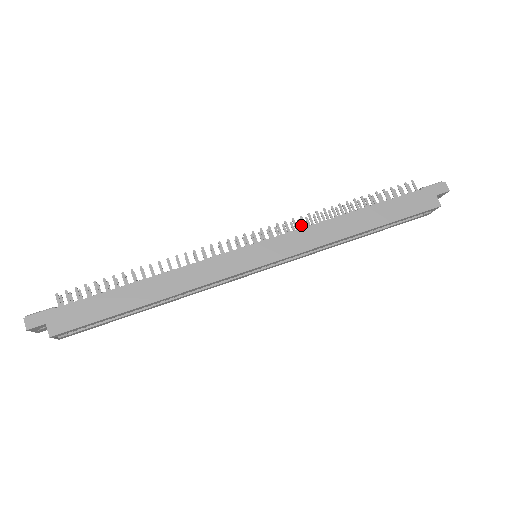
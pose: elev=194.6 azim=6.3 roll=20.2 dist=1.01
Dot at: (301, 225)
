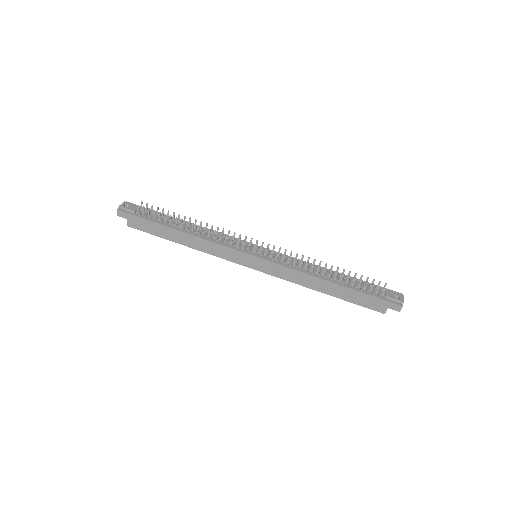
Dot at: occluded
